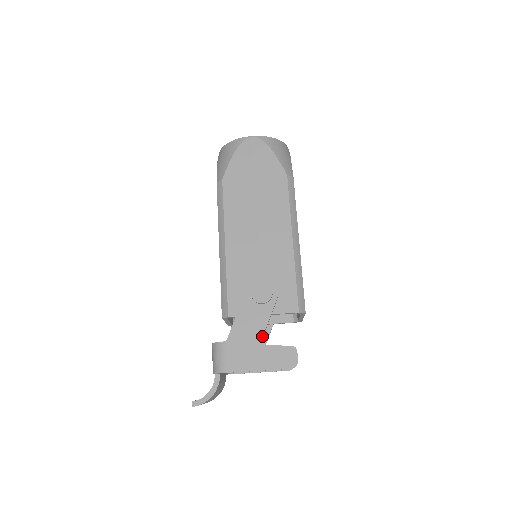
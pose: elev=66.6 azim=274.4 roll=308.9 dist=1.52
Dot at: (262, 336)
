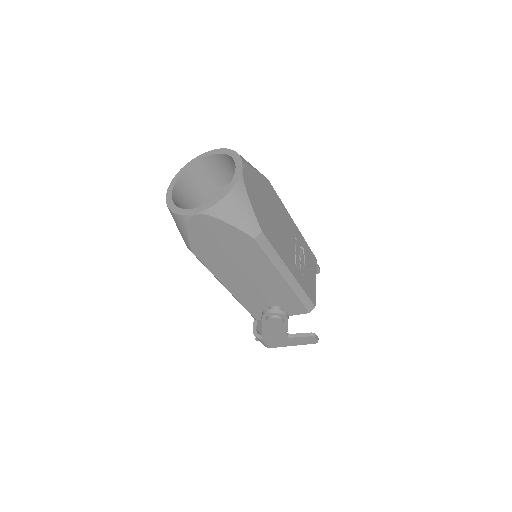
Dot at: (287, 335)
